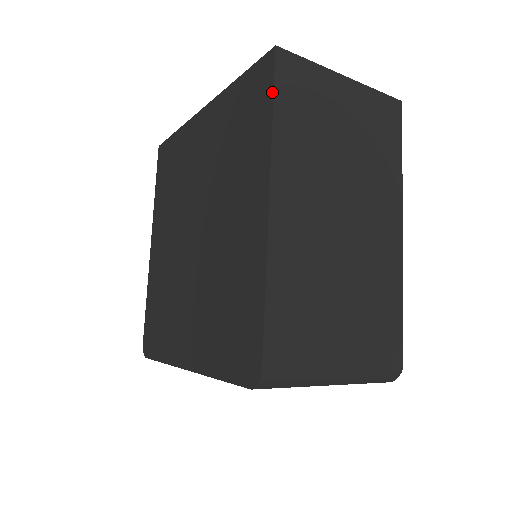
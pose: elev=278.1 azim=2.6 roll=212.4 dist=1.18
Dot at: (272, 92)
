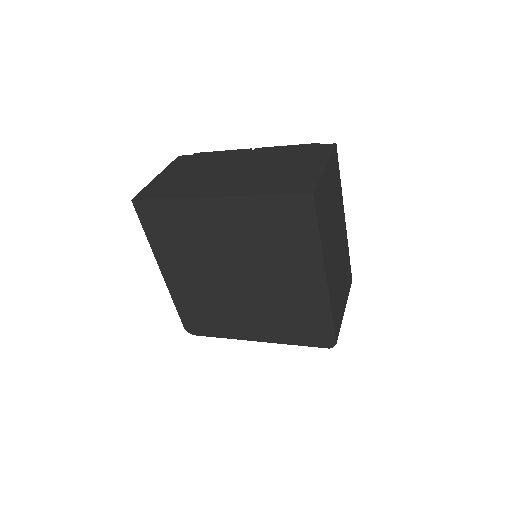
Dot at: (316, 221)
